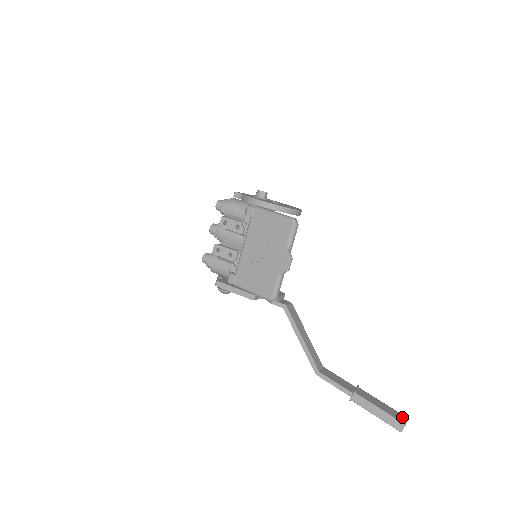
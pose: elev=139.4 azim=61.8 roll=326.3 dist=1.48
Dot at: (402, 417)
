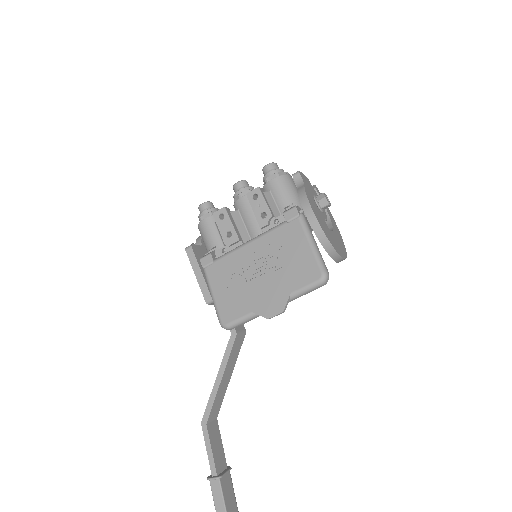
Dot at: out of frame
